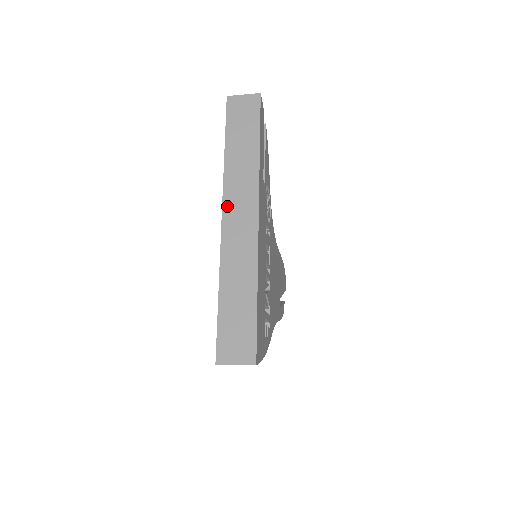
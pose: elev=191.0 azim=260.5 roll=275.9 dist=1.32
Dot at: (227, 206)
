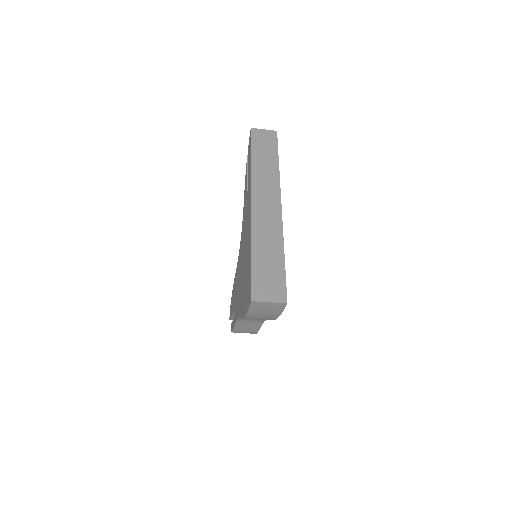
Dot at: (255, 193)
